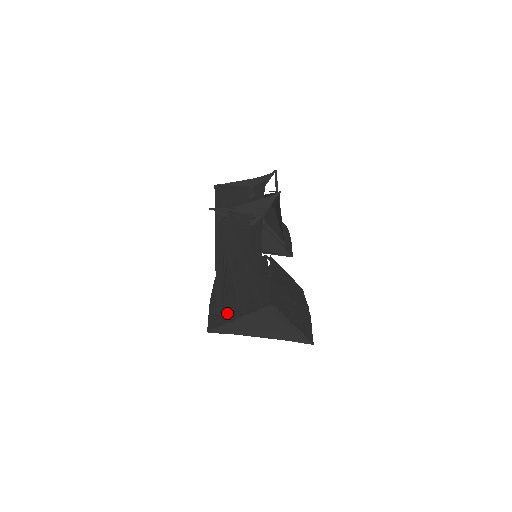
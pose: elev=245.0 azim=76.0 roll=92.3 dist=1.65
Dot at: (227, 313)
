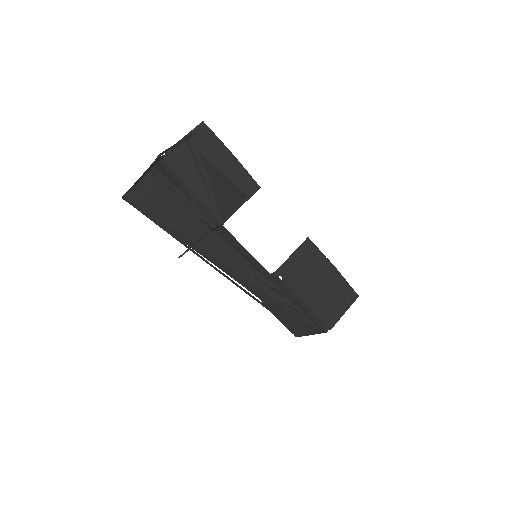
Dot at: (298, 329)
